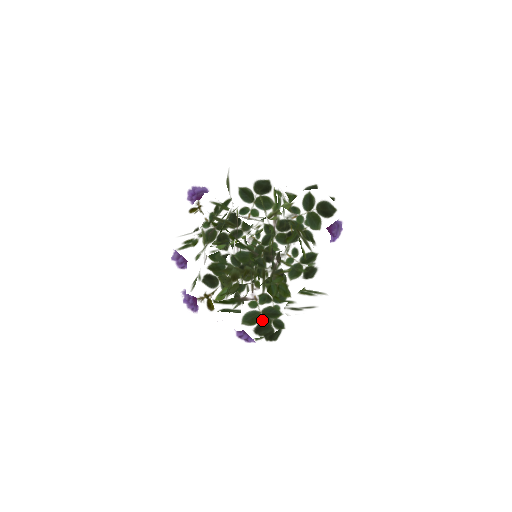
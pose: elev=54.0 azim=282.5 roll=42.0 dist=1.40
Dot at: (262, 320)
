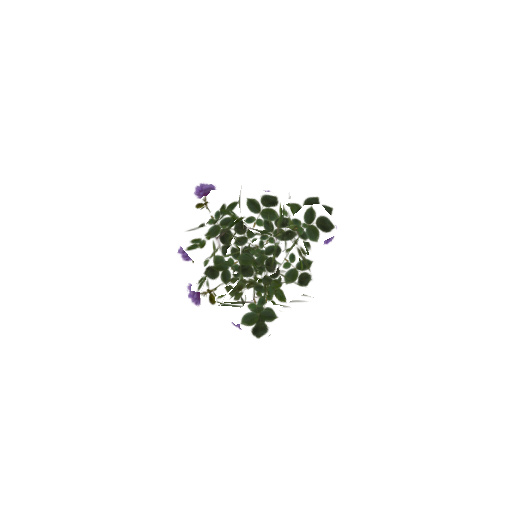
Dot at: (259, 321)
